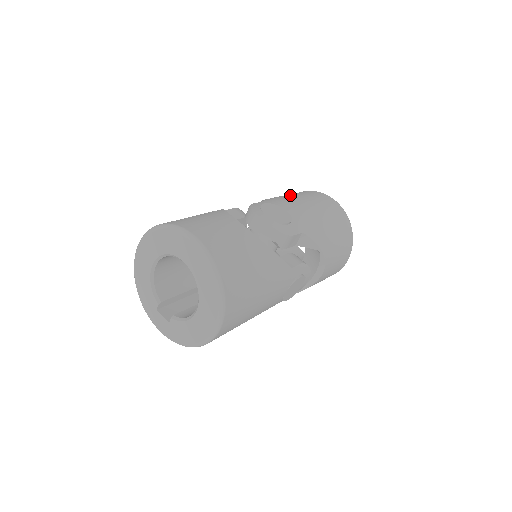
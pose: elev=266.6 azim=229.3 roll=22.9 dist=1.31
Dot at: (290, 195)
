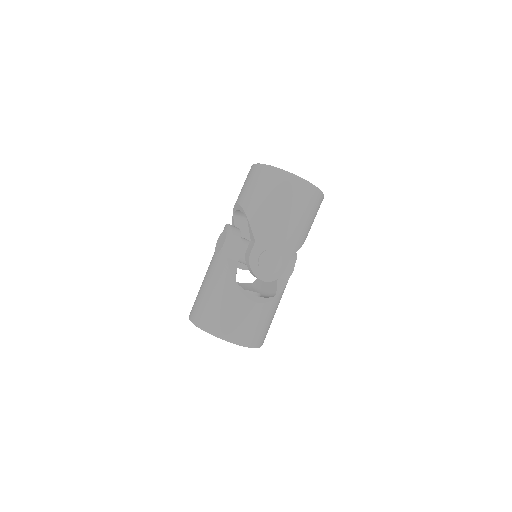
Dot at: (270, 206)
